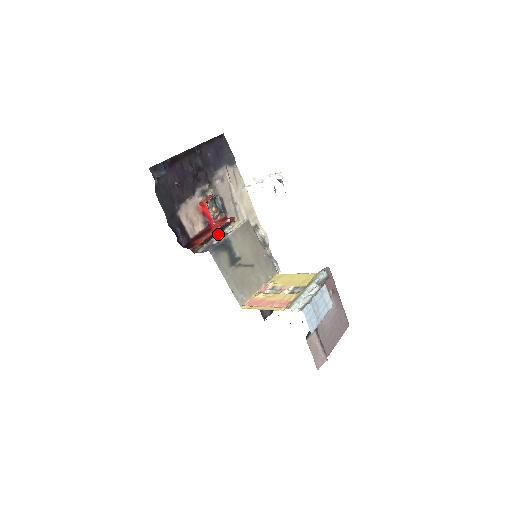
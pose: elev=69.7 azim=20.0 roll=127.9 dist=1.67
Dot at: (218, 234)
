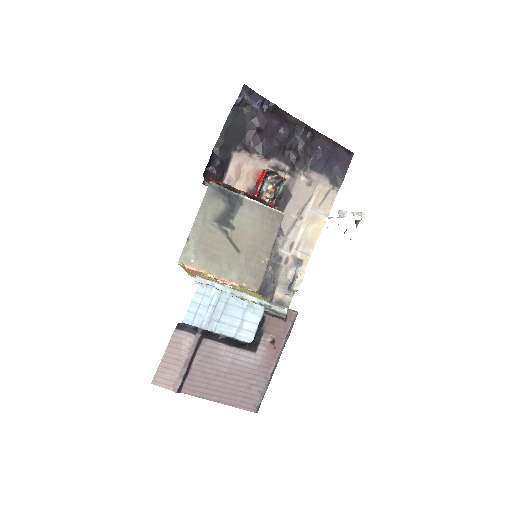
Dot at: occluded
